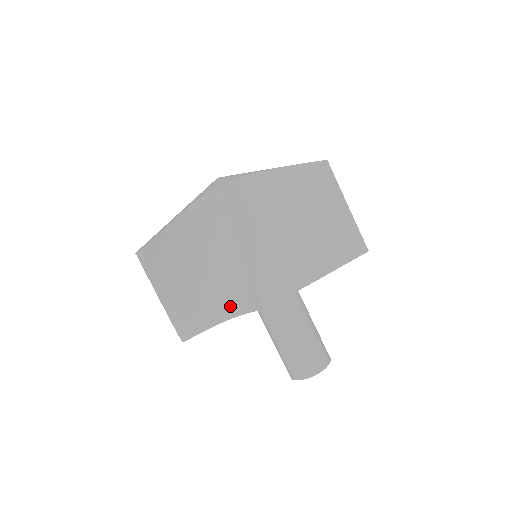
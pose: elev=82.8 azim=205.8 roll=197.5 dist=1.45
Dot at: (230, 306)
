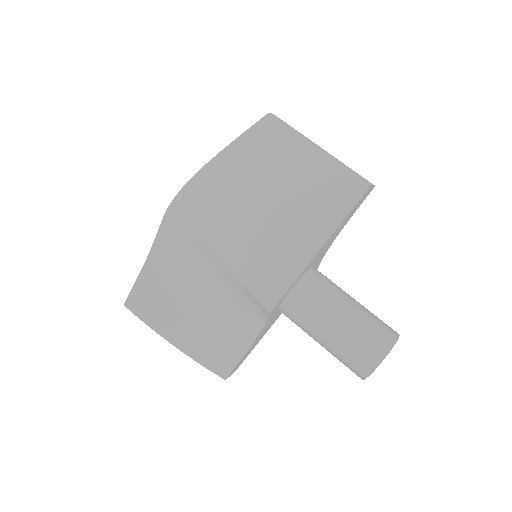
Dot at: (248, 323)
